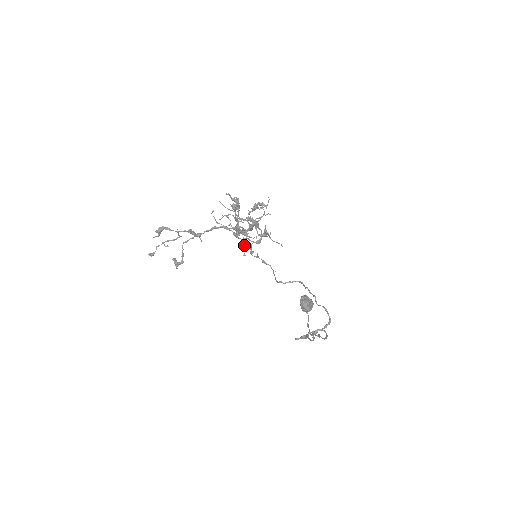
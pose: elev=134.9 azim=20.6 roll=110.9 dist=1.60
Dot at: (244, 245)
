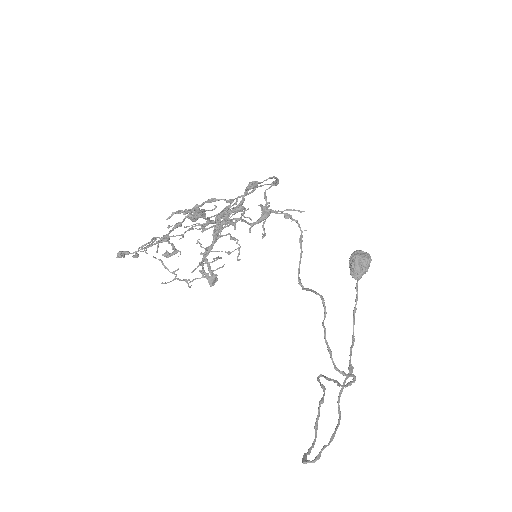
Dot at: (236, 242)
